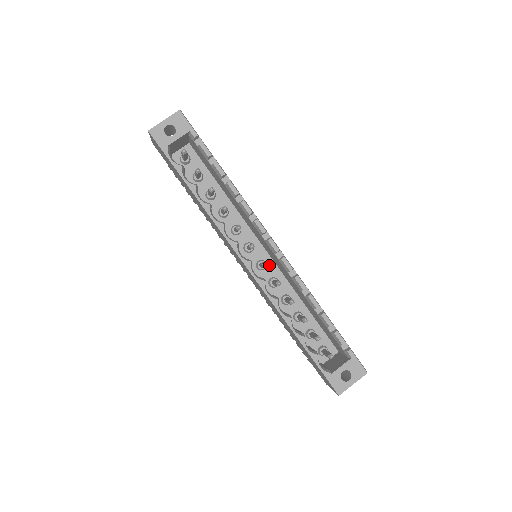
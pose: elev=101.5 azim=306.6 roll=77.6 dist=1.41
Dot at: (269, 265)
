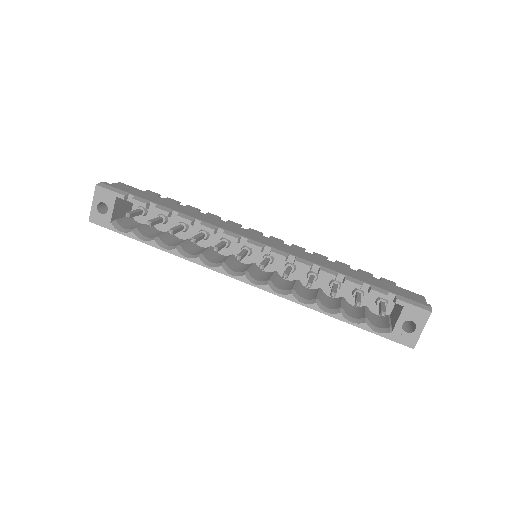
Dot at: occluded
